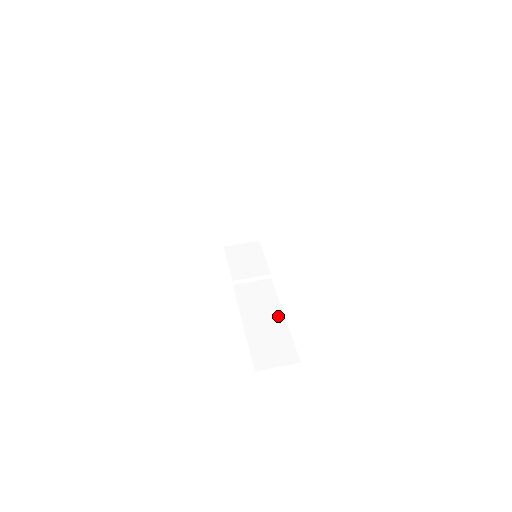
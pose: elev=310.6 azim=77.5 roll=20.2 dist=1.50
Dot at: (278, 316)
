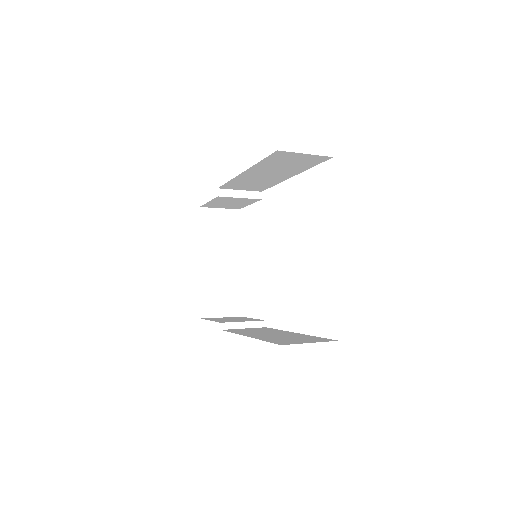
Dot at: (289, 333)
